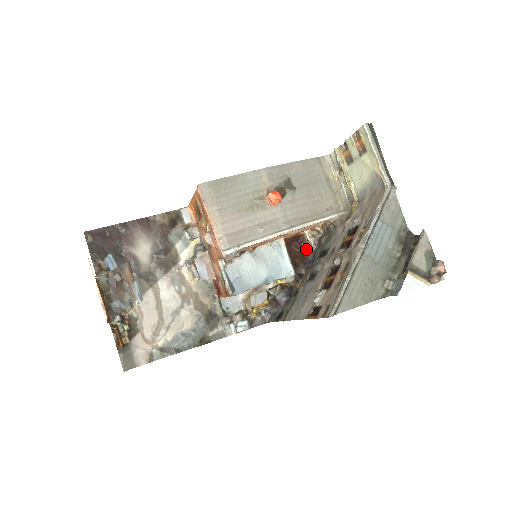
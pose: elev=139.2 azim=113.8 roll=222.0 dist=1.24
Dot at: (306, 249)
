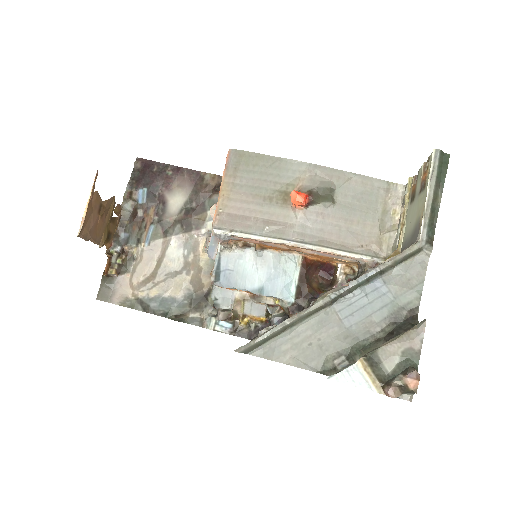
Dot at: (330, 284)
